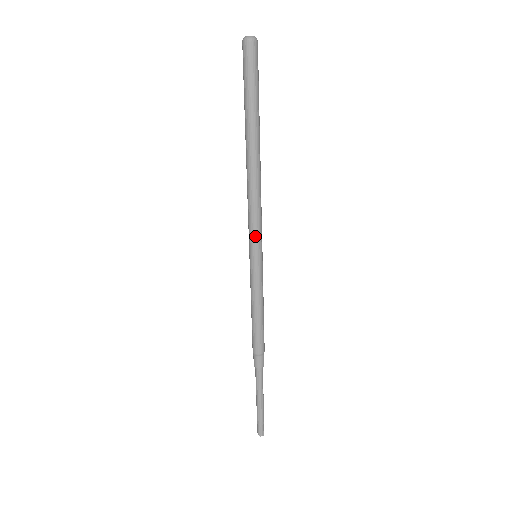
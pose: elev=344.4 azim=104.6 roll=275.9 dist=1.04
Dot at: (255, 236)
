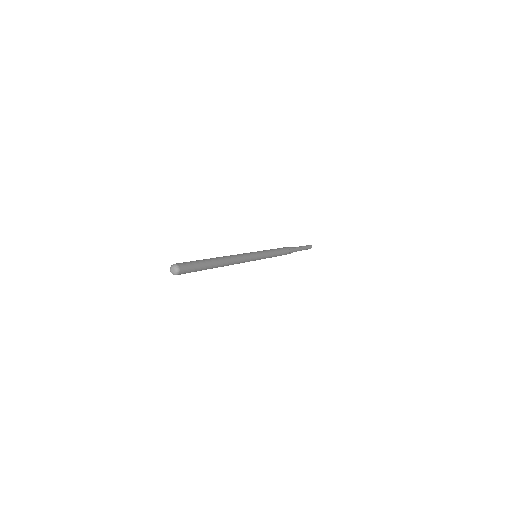
Dot at: (248, 261)
